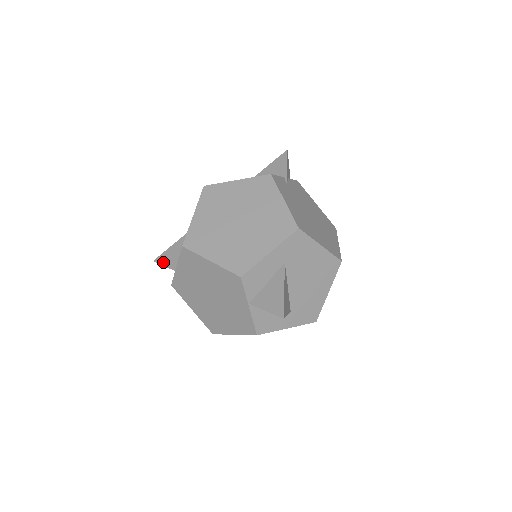
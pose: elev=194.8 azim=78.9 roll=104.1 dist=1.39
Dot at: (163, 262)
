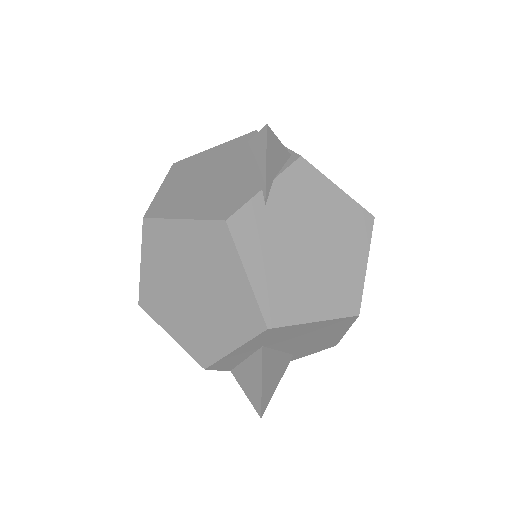
Dot at: occluded
